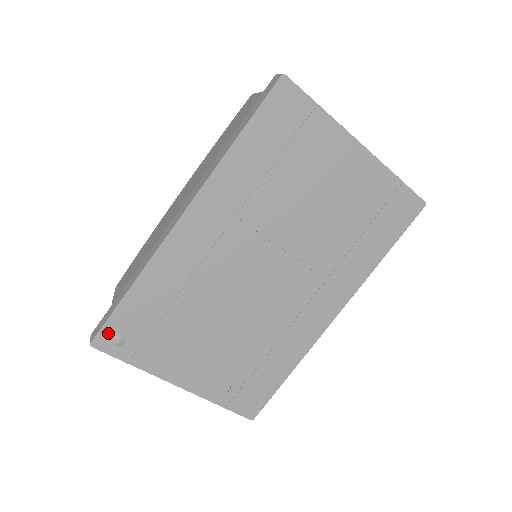
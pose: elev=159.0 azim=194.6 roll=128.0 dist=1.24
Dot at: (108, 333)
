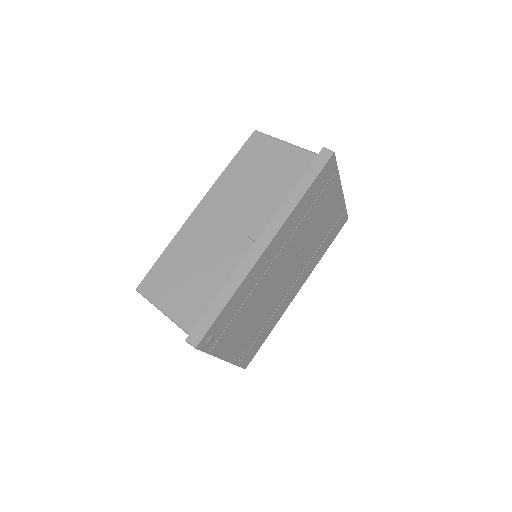
Dot at: (207, 336)
